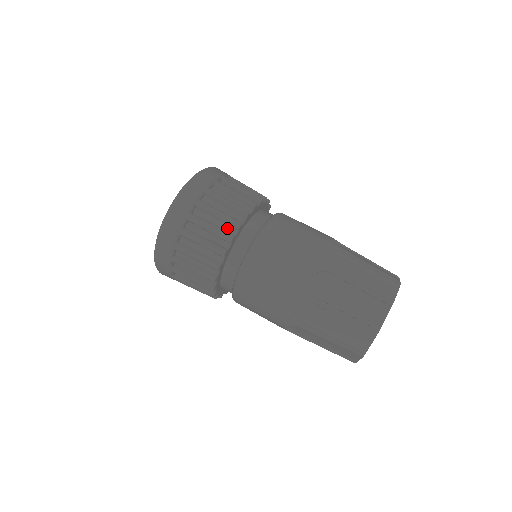
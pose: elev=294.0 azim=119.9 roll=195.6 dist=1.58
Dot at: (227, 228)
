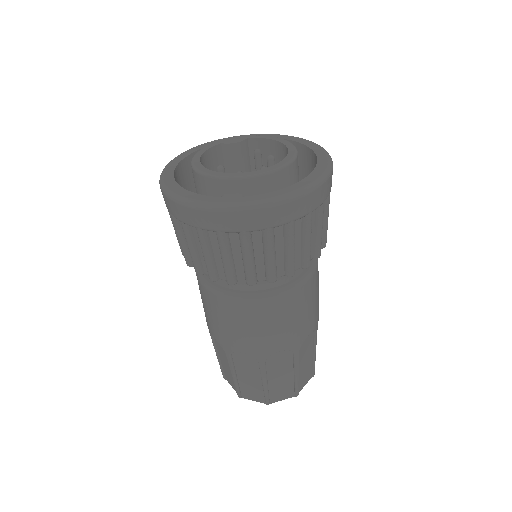
Dot at: (281, 267)
